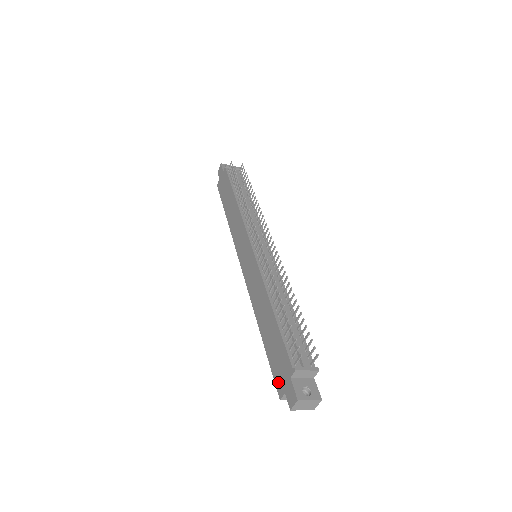
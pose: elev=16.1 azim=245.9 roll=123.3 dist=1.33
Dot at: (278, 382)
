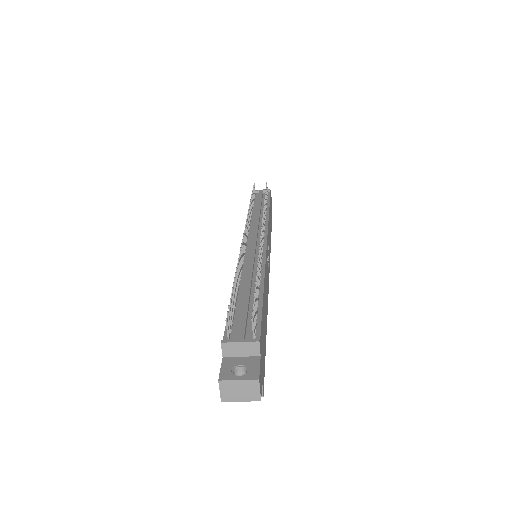
Dot at: occluded
